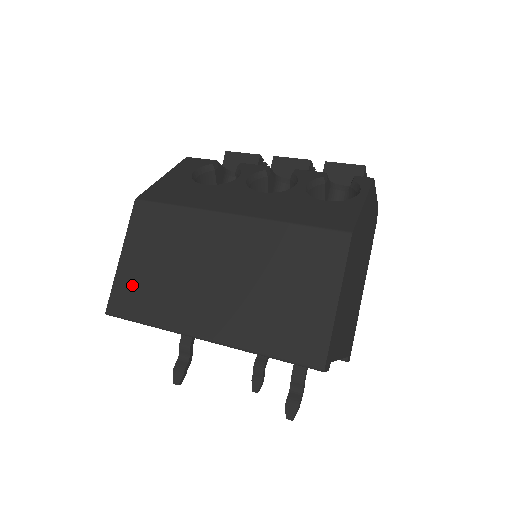
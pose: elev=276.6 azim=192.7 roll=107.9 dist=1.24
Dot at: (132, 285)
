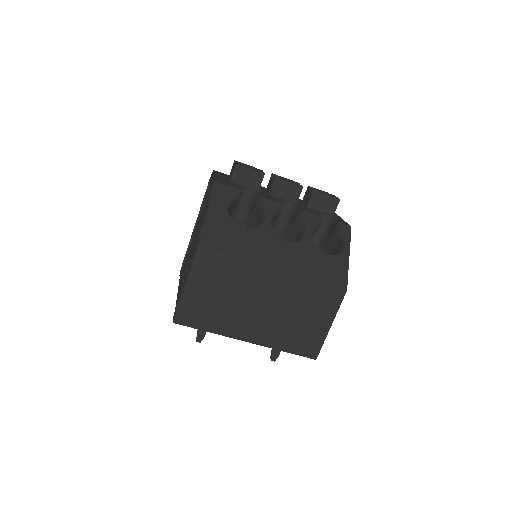
Dot at: (195, 306)
